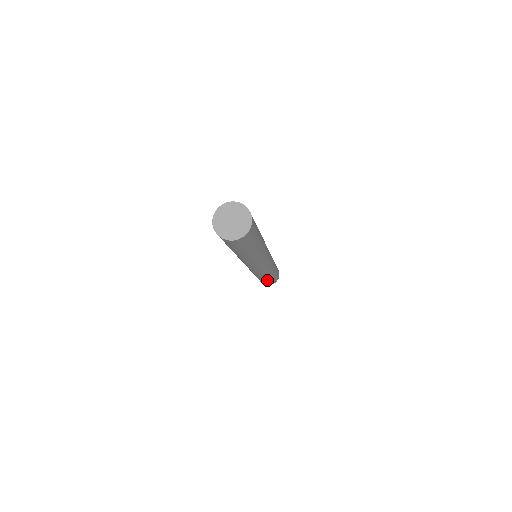
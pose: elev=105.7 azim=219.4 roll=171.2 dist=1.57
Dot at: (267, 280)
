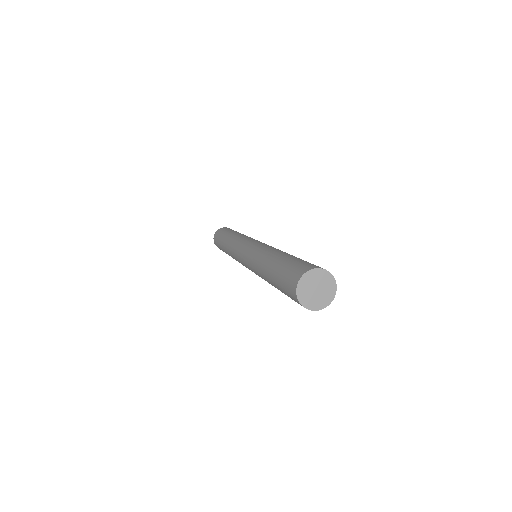
Dot at: occluded
